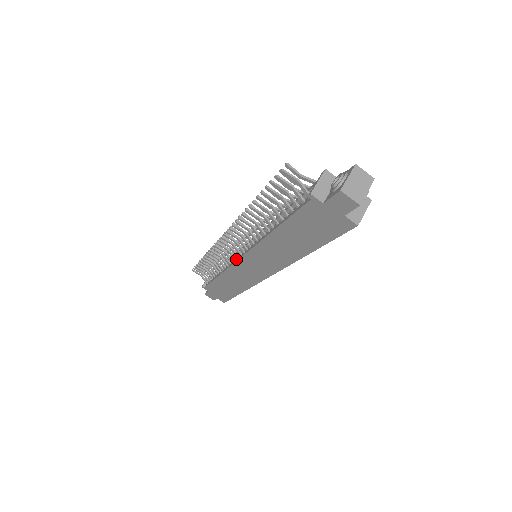
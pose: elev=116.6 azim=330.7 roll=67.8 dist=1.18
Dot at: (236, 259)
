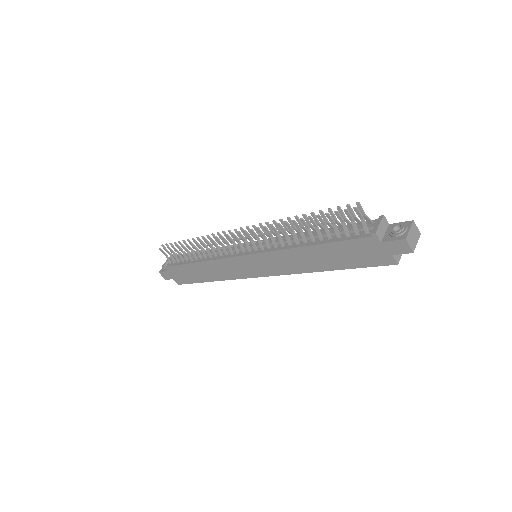
Dot at: (235, 254)
